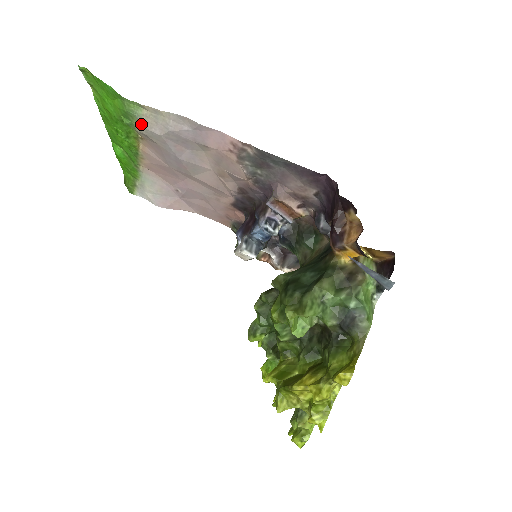
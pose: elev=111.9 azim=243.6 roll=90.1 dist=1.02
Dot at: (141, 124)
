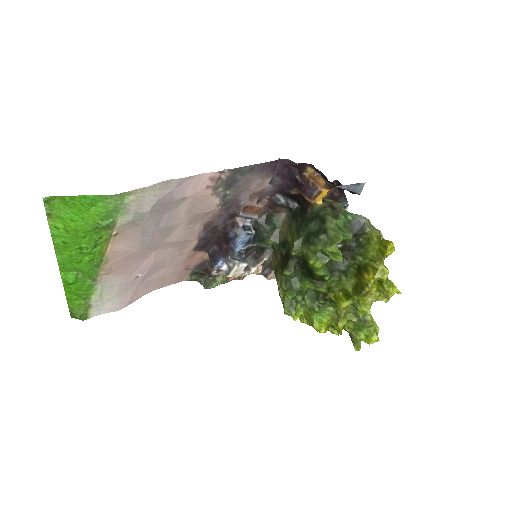
Dot at: (129, 212)
